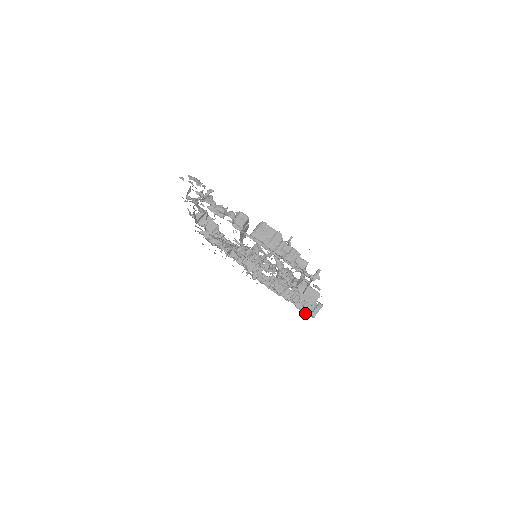
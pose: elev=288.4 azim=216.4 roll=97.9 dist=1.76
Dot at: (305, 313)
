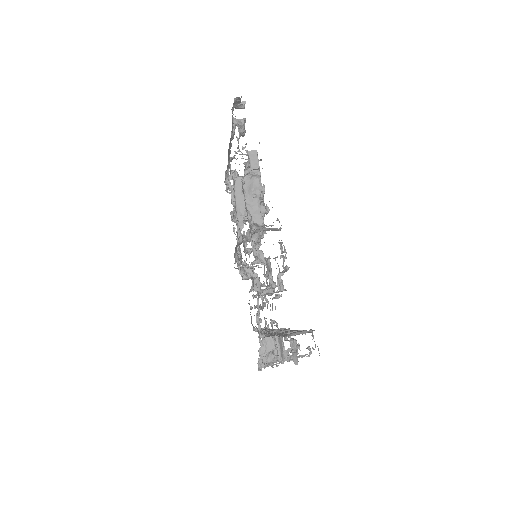
Dot at: occluded
